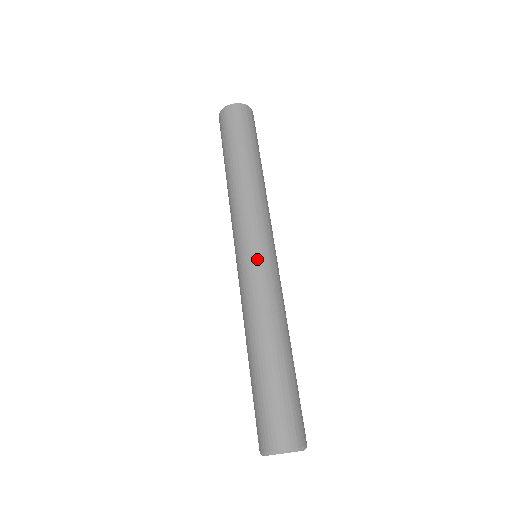
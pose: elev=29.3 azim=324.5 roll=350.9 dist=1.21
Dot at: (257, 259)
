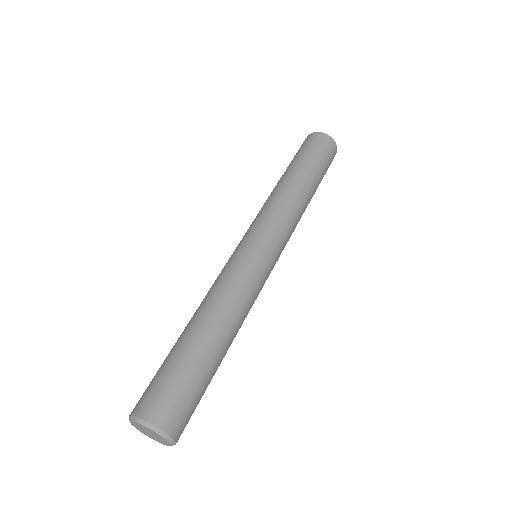
Dot at: (248, 251)
